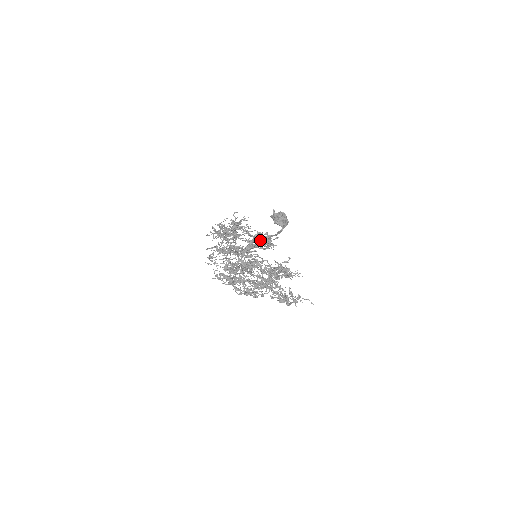
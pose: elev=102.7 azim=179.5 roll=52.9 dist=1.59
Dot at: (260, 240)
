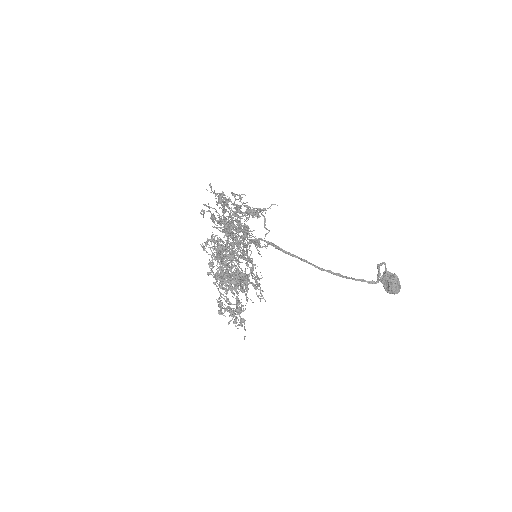
Dot at: (228, 225)
